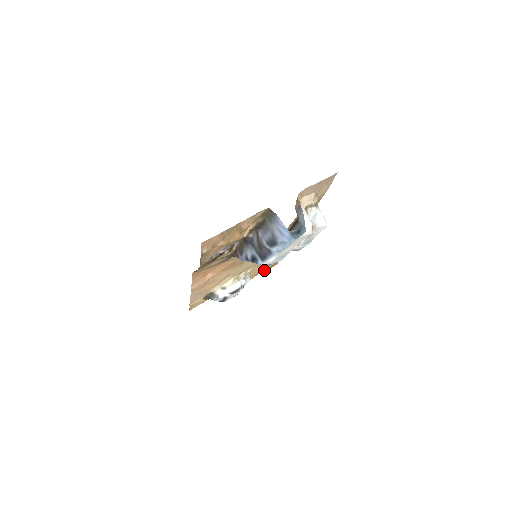
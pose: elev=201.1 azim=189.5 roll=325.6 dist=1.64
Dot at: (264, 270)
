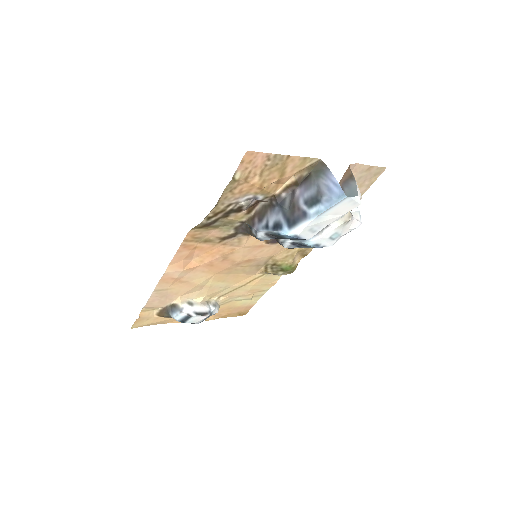
Dot at: (231, 314)
